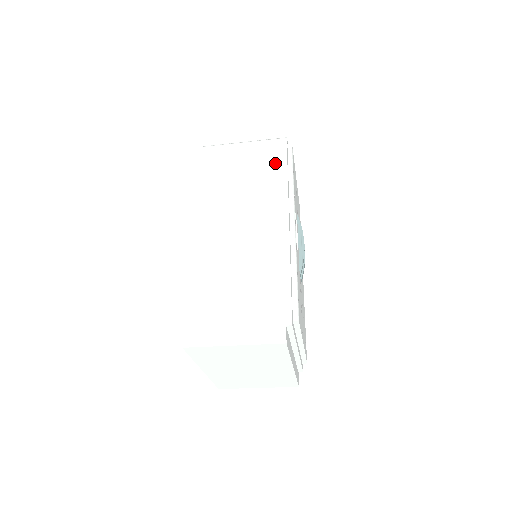
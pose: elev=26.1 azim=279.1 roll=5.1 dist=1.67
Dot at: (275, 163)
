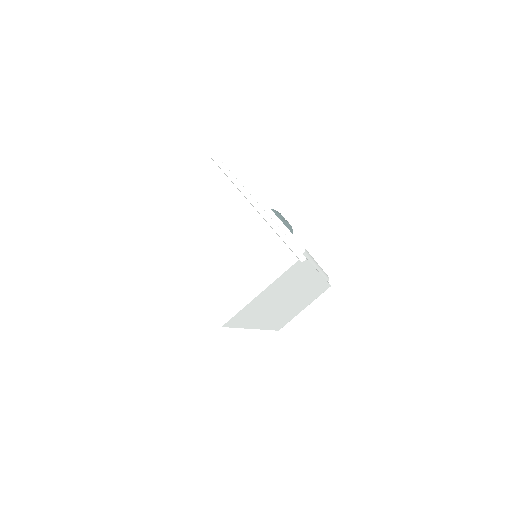
Dot at: occluded
